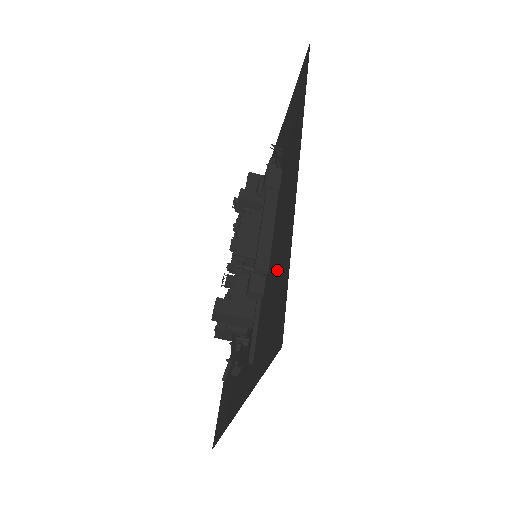
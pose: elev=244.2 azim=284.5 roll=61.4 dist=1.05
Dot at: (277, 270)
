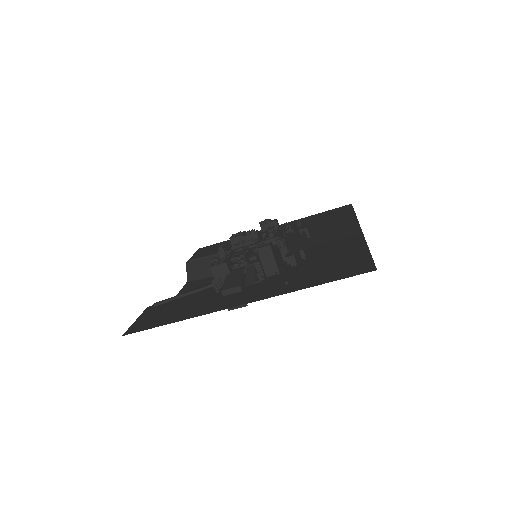
Dot at: (336, 256)
